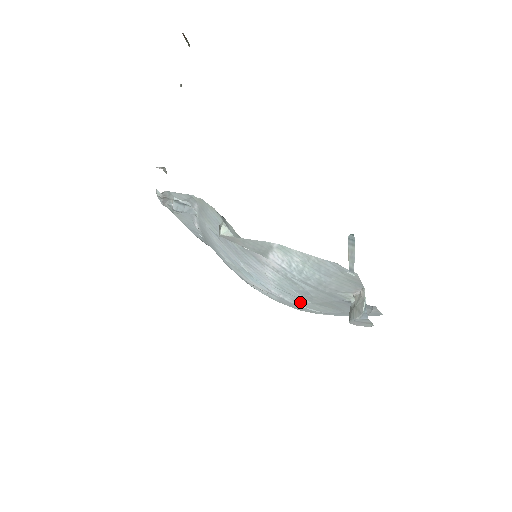
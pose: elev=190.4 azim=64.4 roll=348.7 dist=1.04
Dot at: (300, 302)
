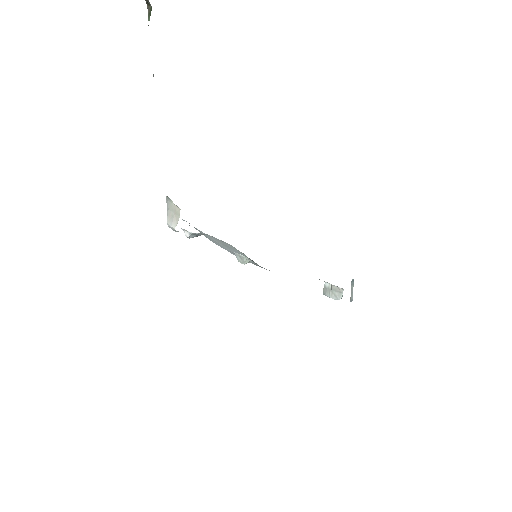
Dot at: occluded
